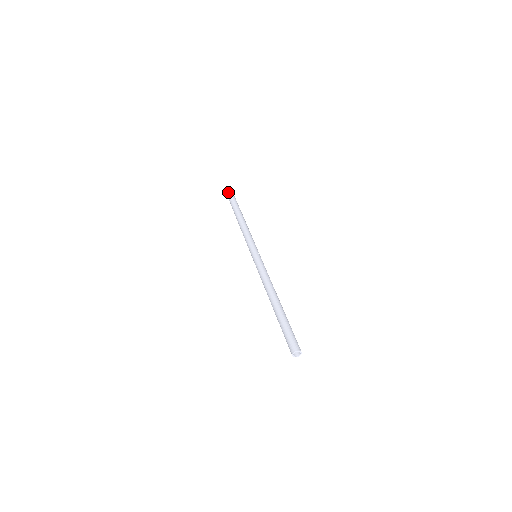
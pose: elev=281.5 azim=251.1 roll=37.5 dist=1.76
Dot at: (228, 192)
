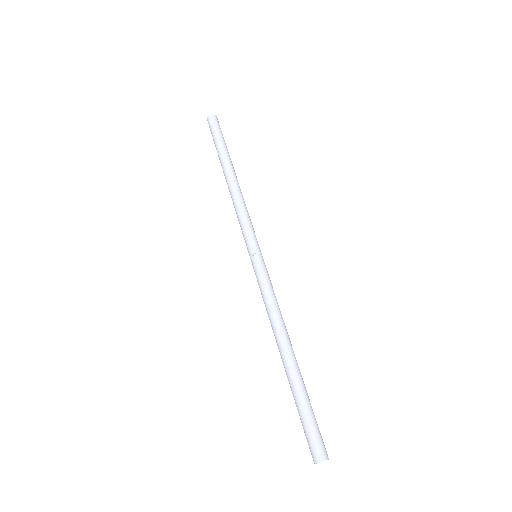
Dot at: (208, 122)
